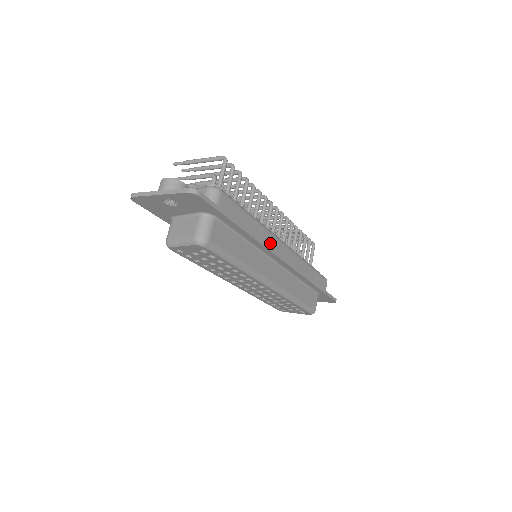
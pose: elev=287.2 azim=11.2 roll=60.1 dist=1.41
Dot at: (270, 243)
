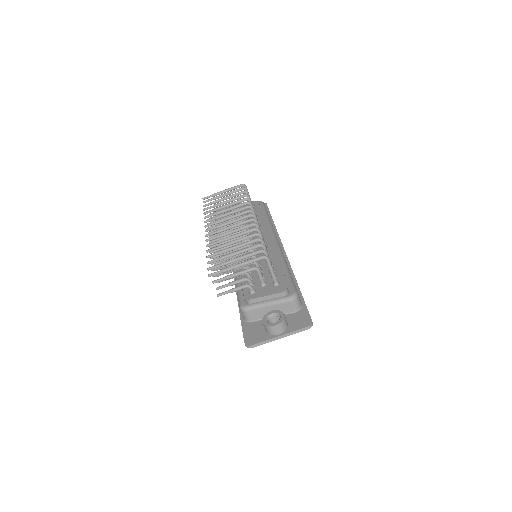
Dot at: occluded
